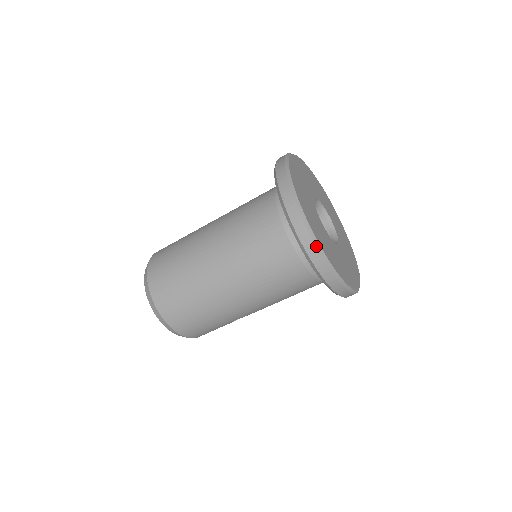
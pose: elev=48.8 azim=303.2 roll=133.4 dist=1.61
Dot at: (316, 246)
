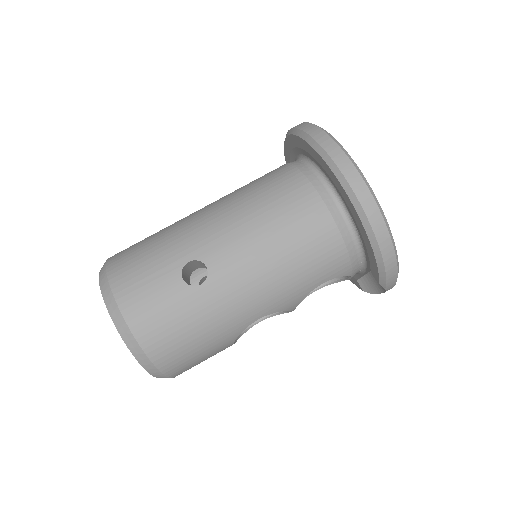
Dot at: occluded
